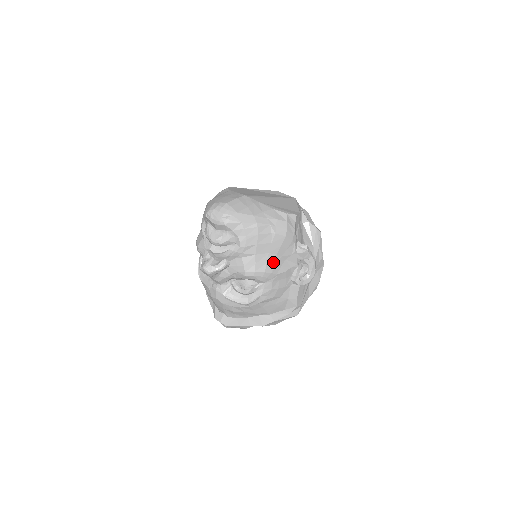
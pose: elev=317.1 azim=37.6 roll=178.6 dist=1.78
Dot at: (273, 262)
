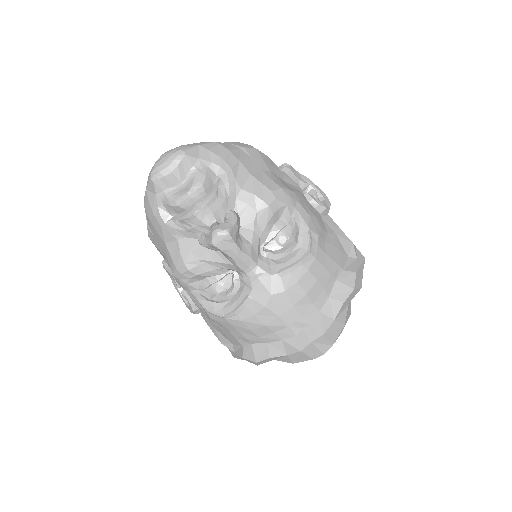
Dot at: (276, 180)
